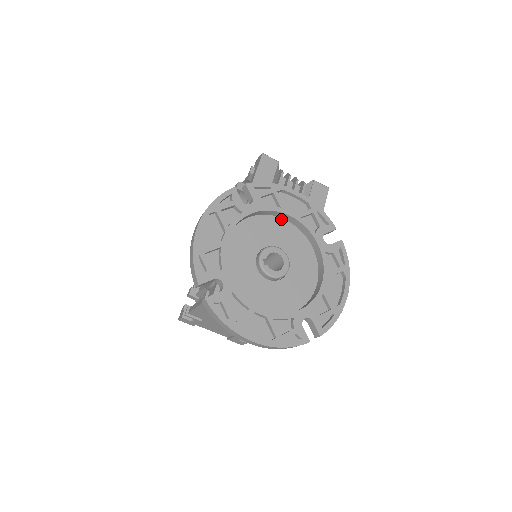
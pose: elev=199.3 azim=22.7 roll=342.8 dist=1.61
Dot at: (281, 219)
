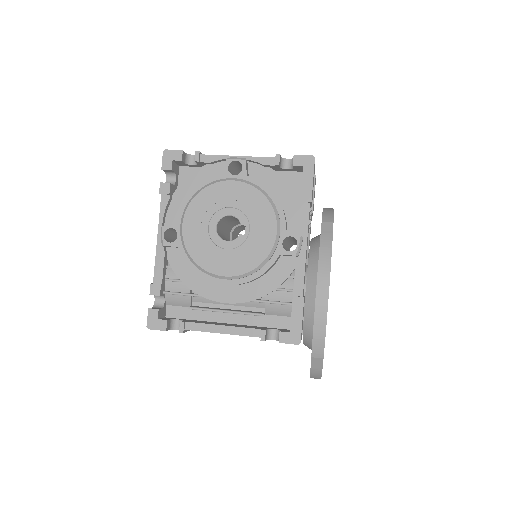
Dot at: occluded
